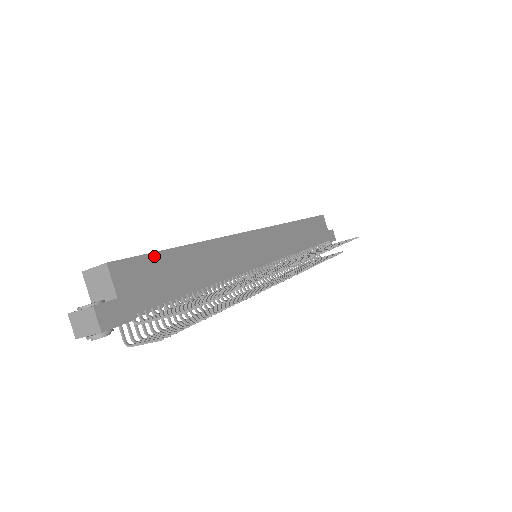
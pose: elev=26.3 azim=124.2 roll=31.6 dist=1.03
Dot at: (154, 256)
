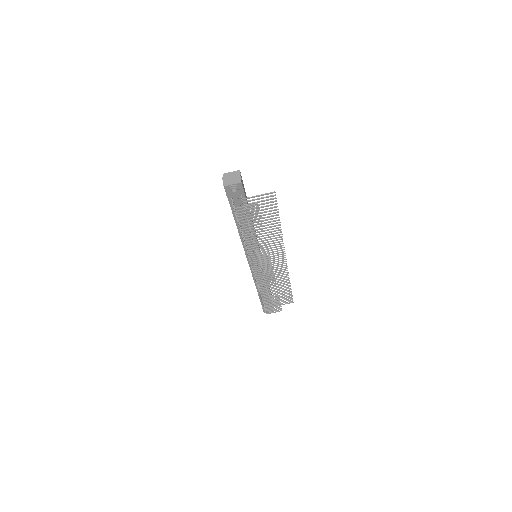
Dot at: occluded
